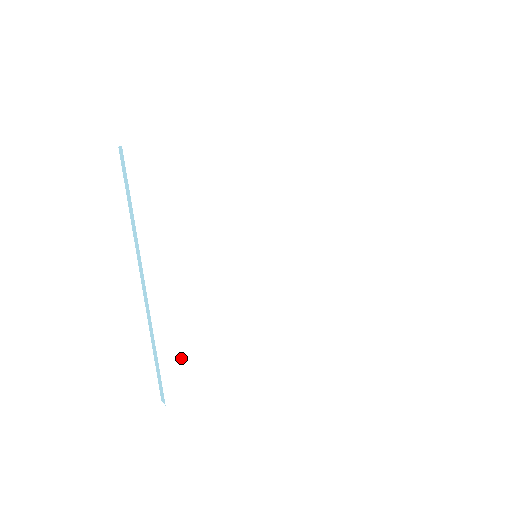
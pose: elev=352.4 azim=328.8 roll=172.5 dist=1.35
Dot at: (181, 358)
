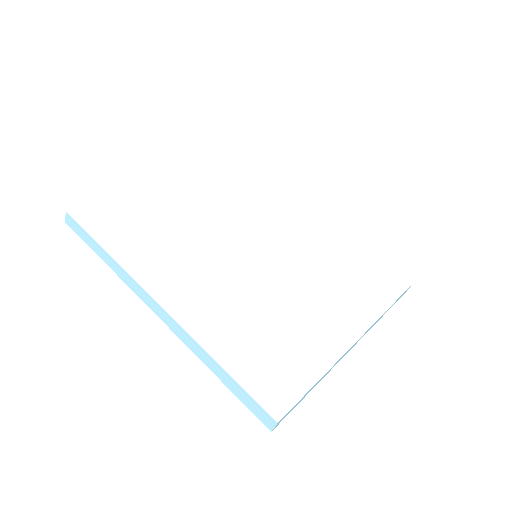
Dot at: (253, 363)
